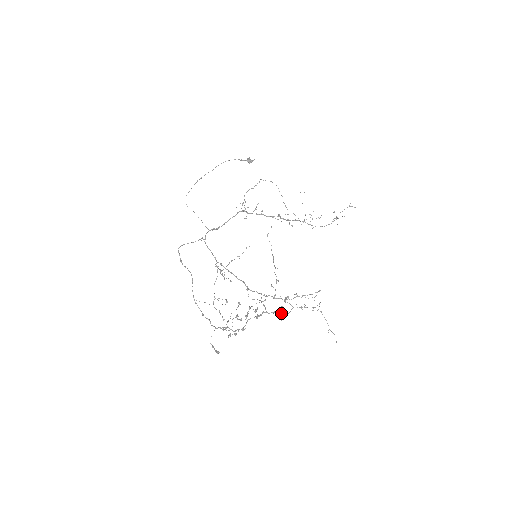
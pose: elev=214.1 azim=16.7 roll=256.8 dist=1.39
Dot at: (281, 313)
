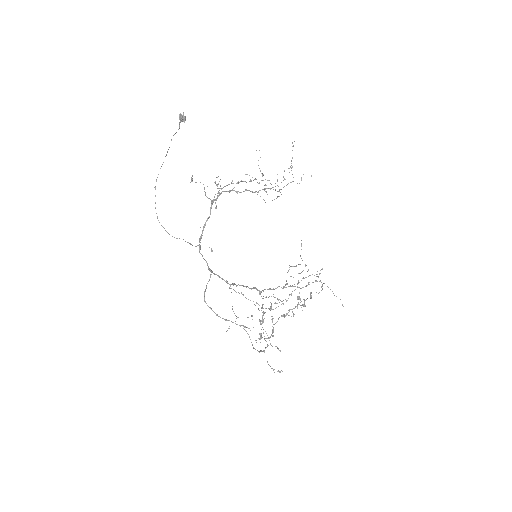
Dot at: (304, 305)
